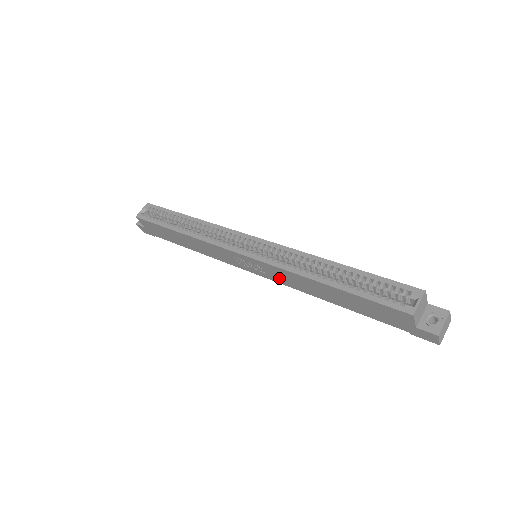
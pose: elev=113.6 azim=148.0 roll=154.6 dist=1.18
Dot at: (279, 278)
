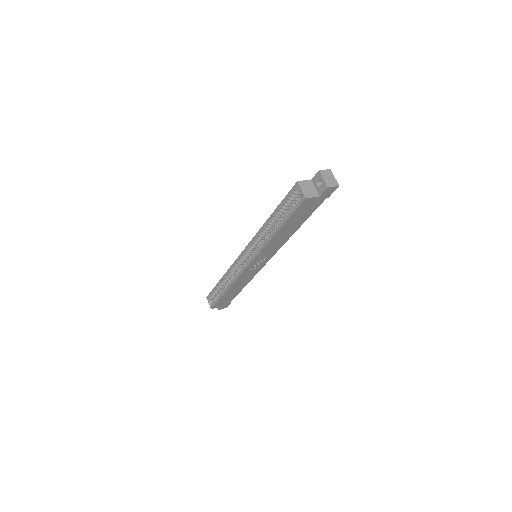
Dot at: (272, 252)
